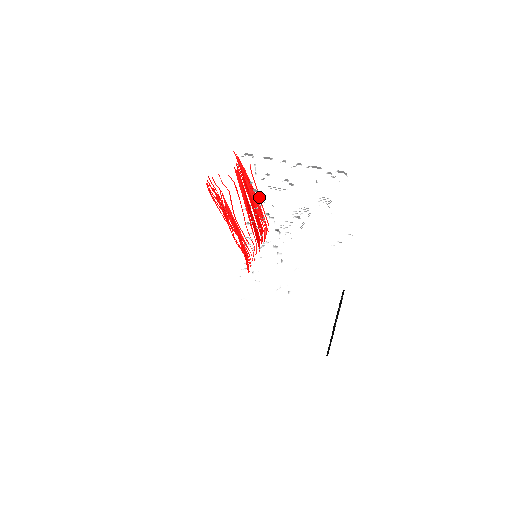
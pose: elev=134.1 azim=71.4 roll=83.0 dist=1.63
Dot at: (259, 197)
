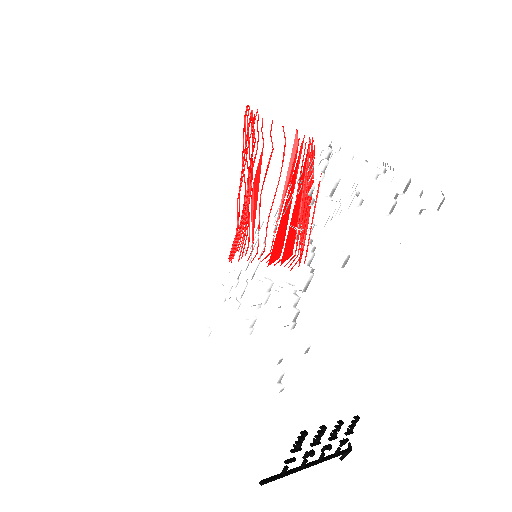
Dot at: (313, 215)
